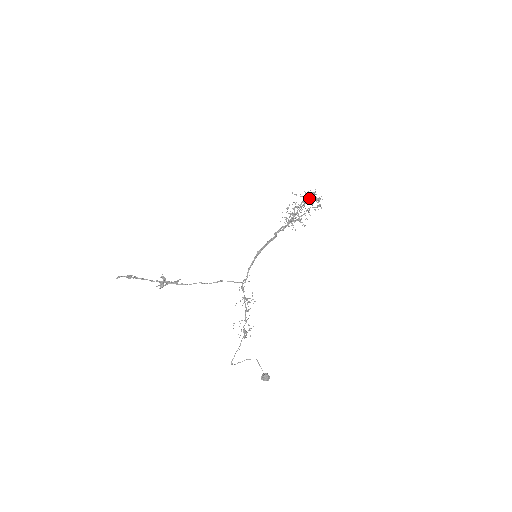
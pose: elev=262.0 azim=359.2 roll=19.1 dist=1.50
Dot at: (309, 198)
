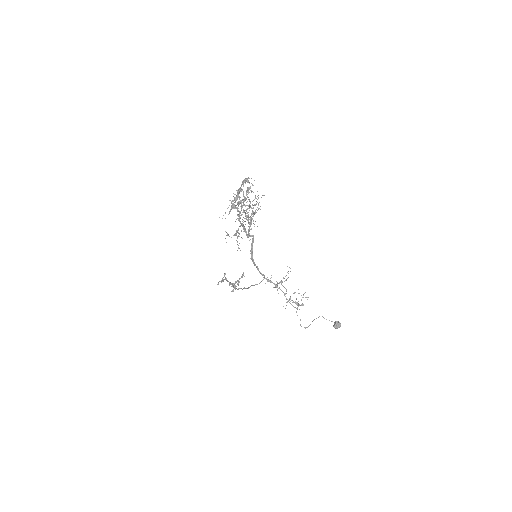
Dot at: (248, 180)
